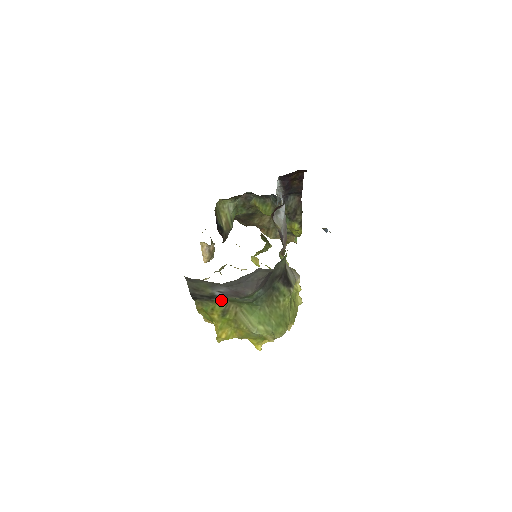
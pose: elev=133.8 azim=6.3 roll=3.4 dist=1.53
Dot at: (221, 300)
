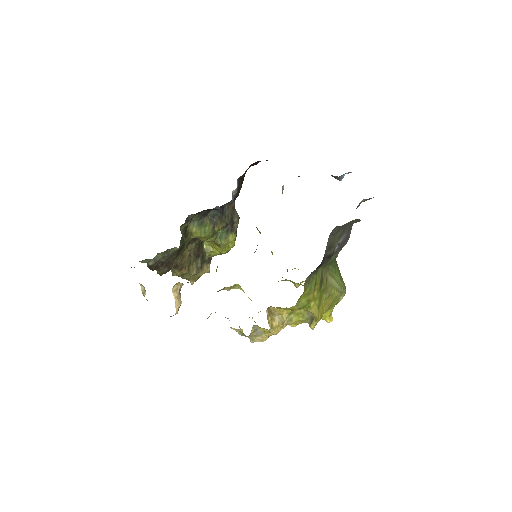
Dot at: (319, 268)
